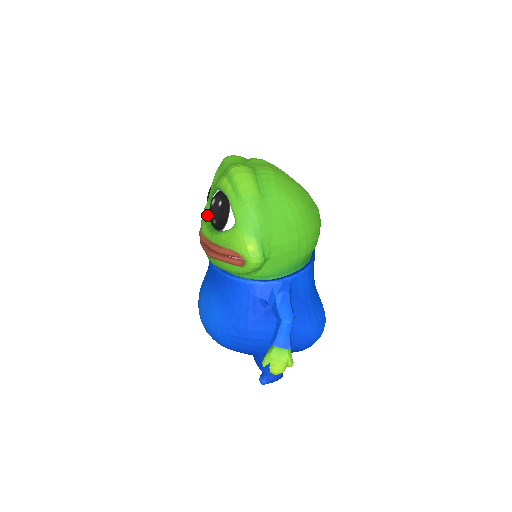
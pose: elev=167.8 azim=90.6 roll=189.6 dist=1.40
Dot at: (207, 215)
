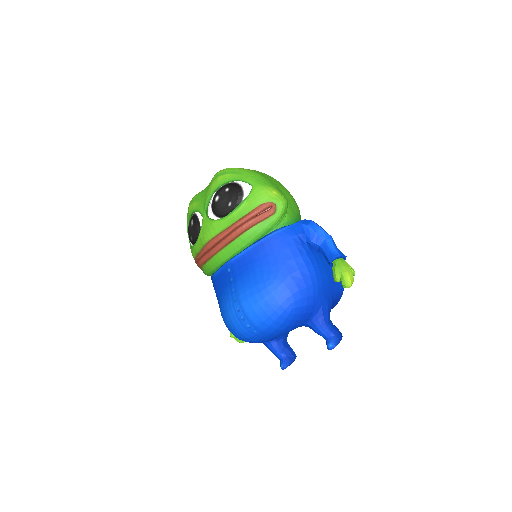
Dot at: (212, 219)
